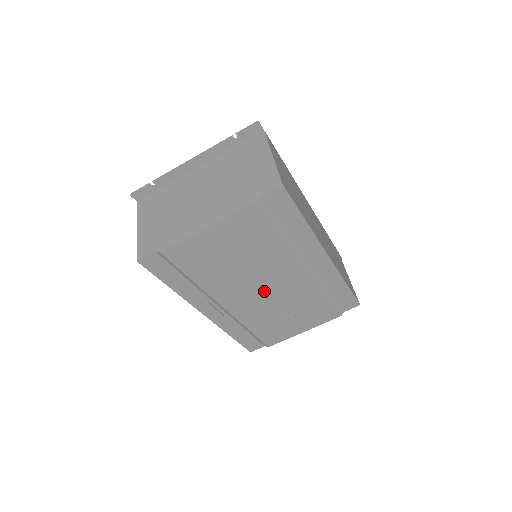
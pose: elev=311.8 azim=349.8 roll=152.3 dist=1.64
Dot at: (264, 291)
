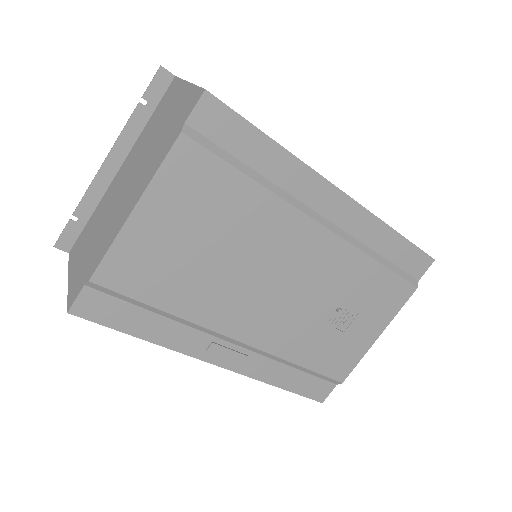
Dot at: (282, 289)
